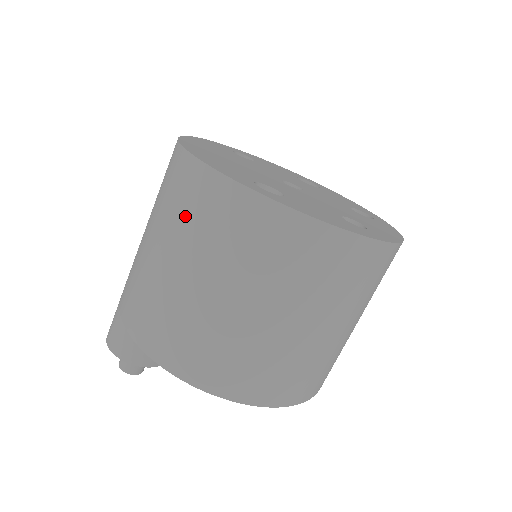
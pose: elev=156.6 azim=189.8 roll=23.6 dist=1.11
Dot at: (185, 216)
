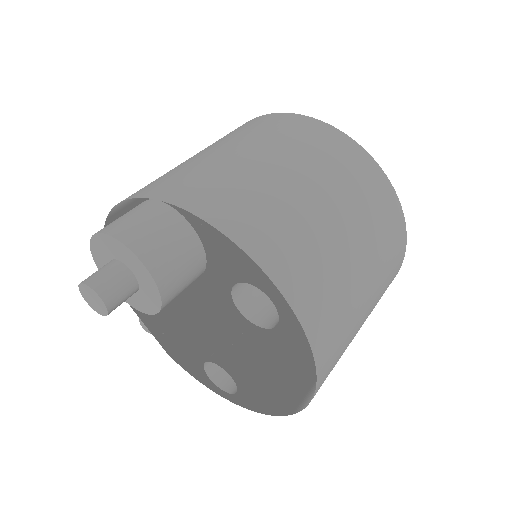
Dot at: (329, 161)
